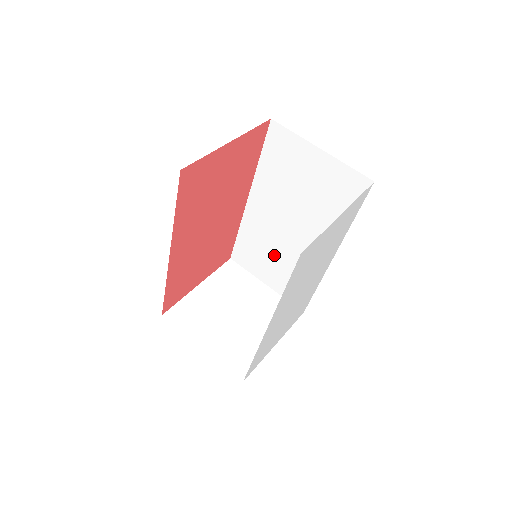
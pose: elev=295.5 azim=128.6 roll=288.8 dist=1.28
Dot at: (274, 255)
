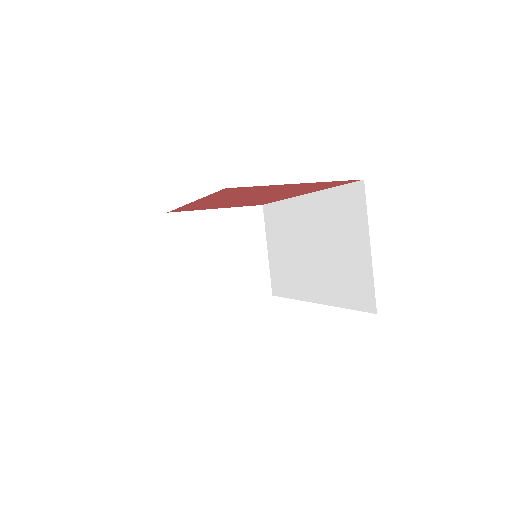
Dot at: (286, 246)
